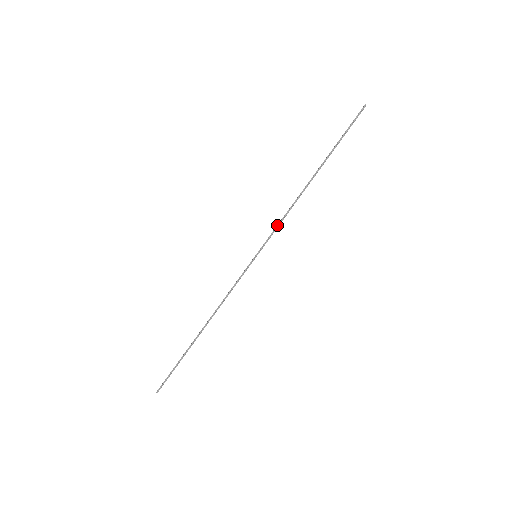
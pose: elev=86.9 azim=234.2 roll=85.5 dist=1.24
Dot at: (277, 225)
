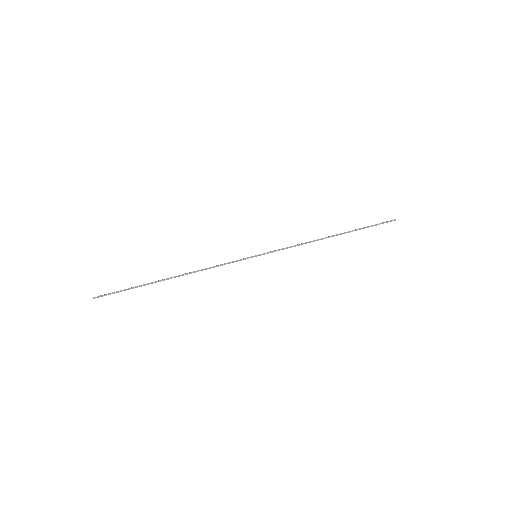
Dot at: (287, 247)
